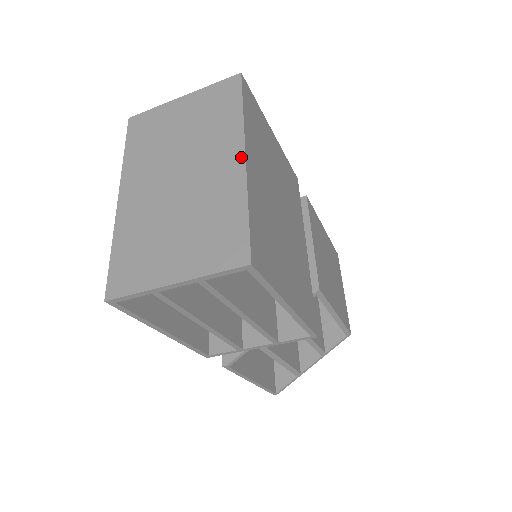
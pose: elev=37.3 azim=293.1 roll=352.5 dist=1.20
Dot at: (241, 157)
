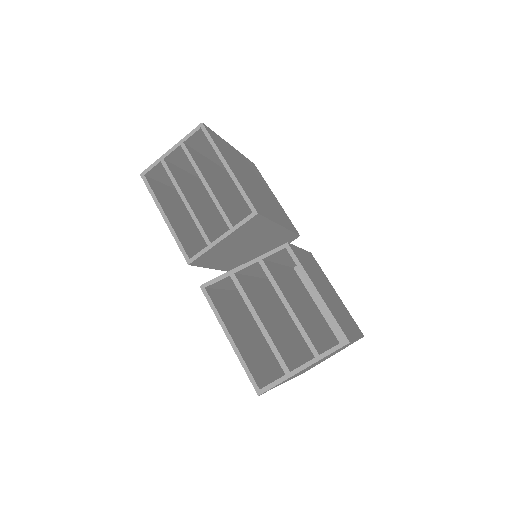
Dot at: occluded
